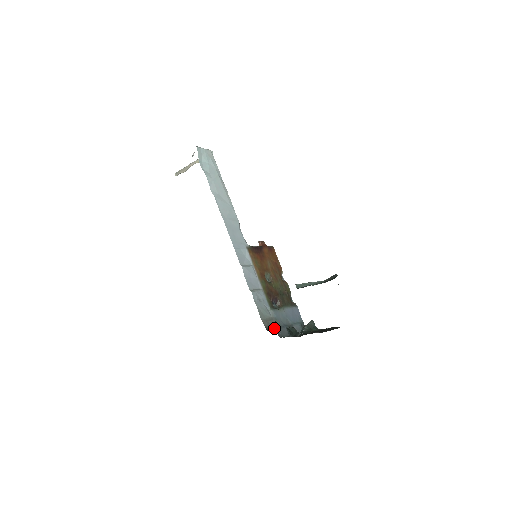
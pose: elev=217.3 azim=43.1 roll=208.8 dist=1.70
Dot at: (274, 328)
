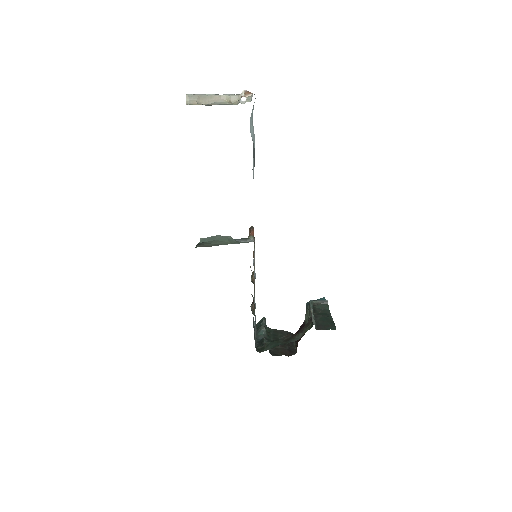
Dot at: (256, 343)
